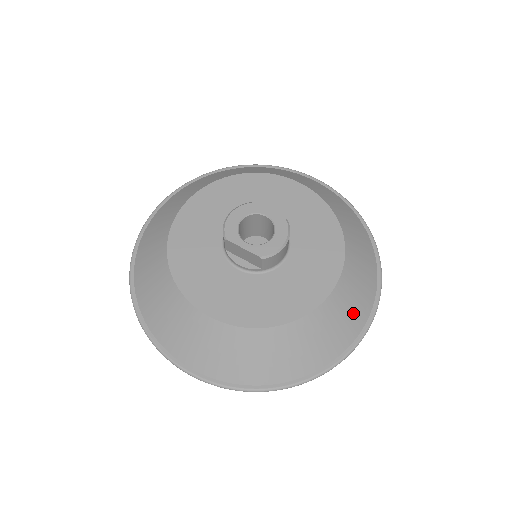
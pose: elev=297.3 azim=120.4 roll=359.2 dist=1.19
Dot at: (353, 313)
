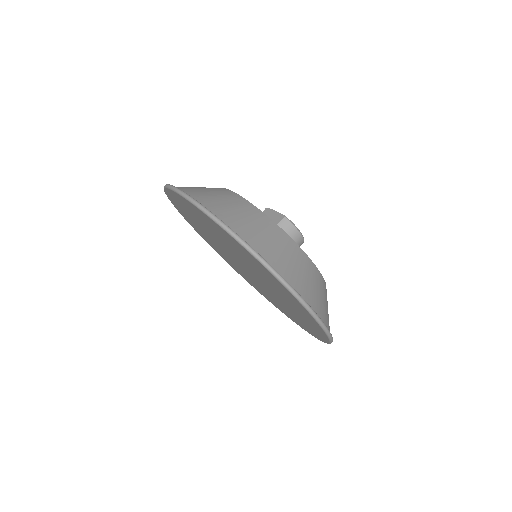
Dot at: (311, 290)
